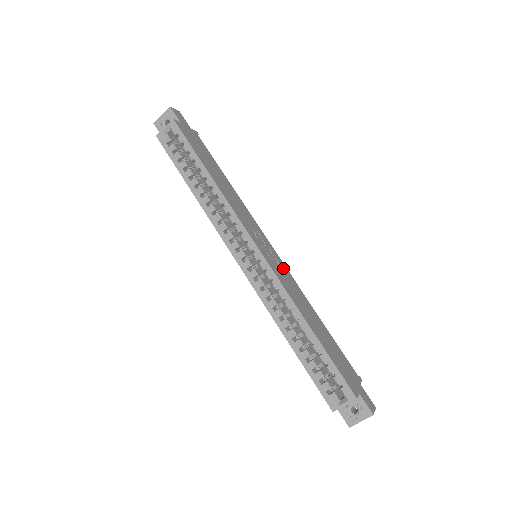
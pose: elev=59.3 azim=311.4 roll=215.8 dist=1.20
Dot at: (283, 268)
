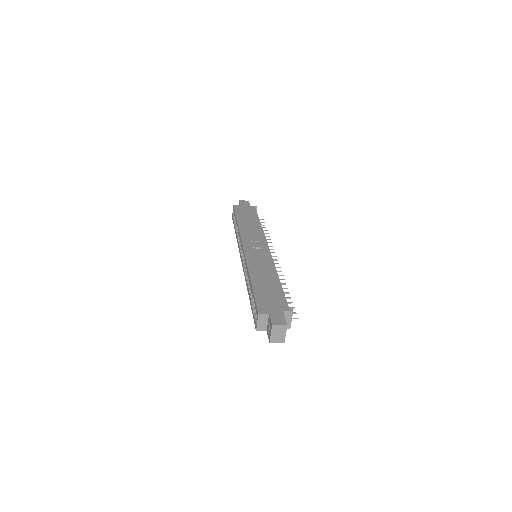
Dot at: (265, 256)
